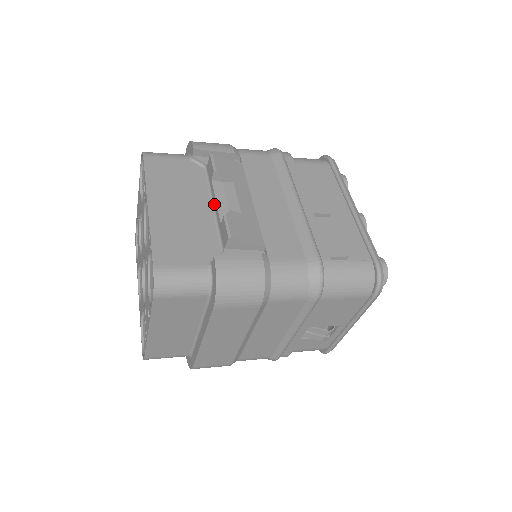
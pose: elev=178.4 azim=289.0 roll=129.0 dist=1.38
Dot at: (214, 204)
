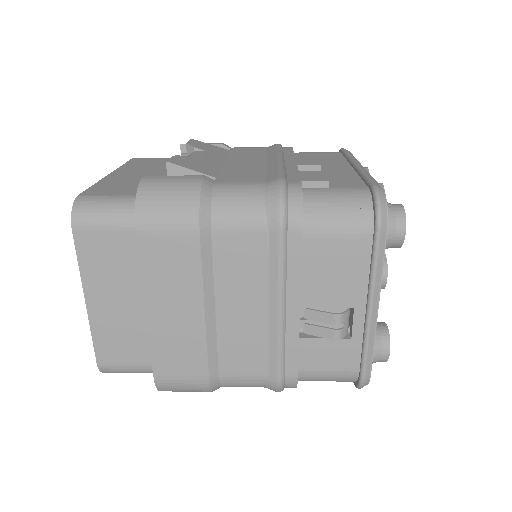
Dot at: occluded
